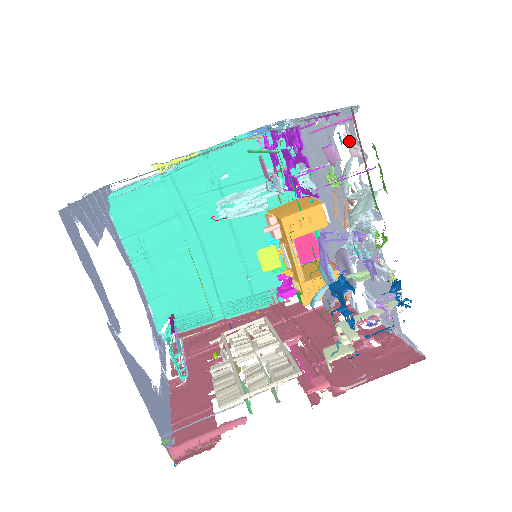
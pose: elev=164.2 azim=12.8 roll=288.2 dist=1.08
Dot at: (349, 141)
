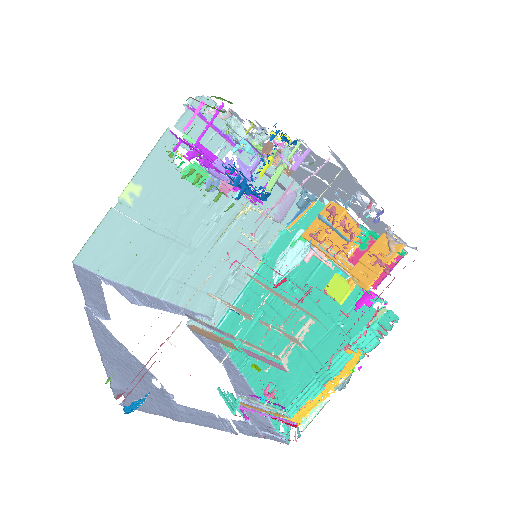
Dot at: (210, 113)
